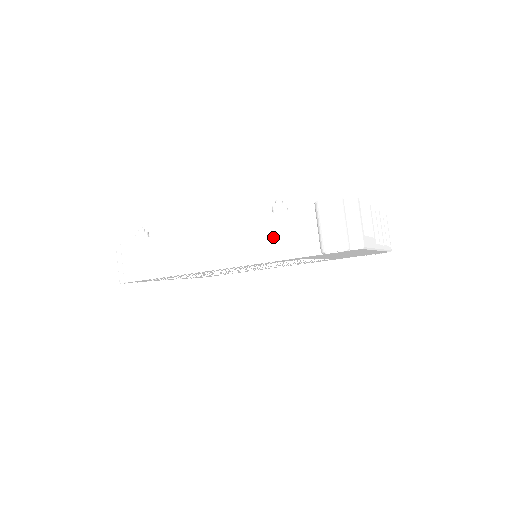
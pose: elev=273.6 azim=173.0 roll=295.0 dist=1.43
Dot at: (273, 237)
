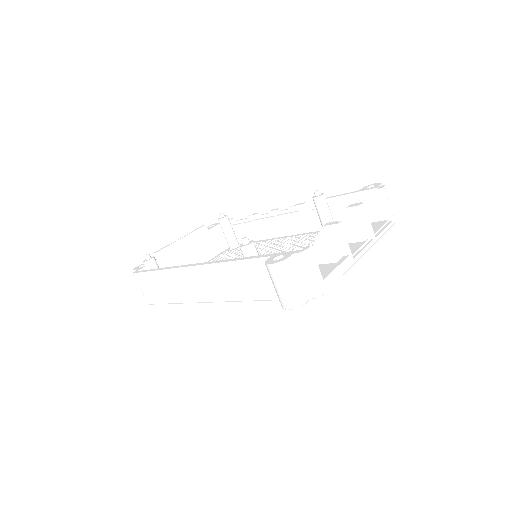
Dot at: (244, 281)
